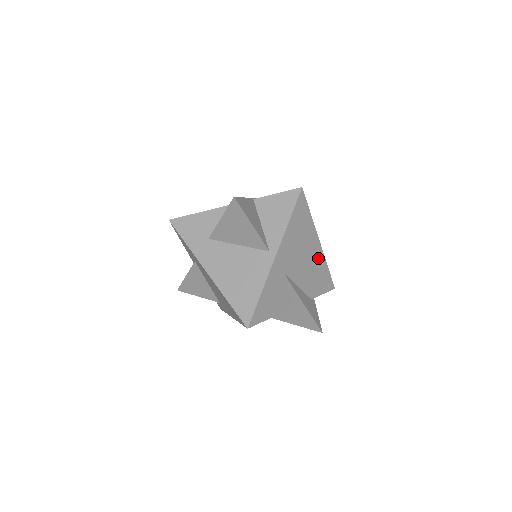
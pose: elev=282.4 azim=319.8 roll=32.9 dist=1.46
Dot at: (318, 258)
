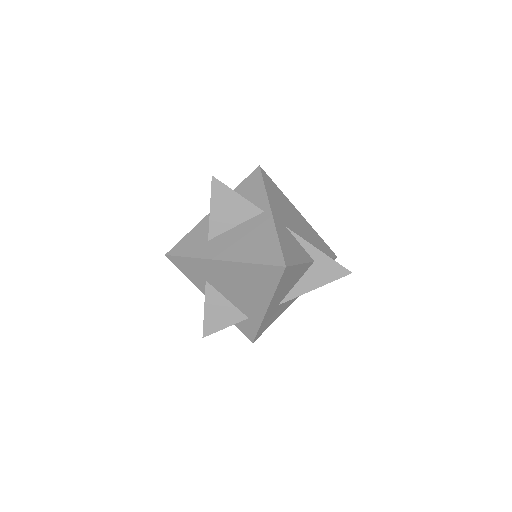
Dot at: (306, 225)
